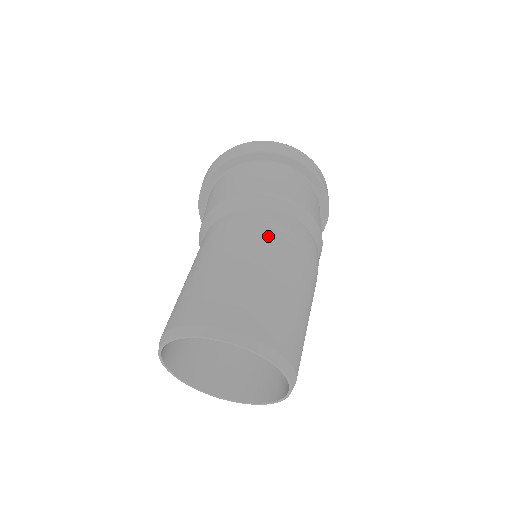
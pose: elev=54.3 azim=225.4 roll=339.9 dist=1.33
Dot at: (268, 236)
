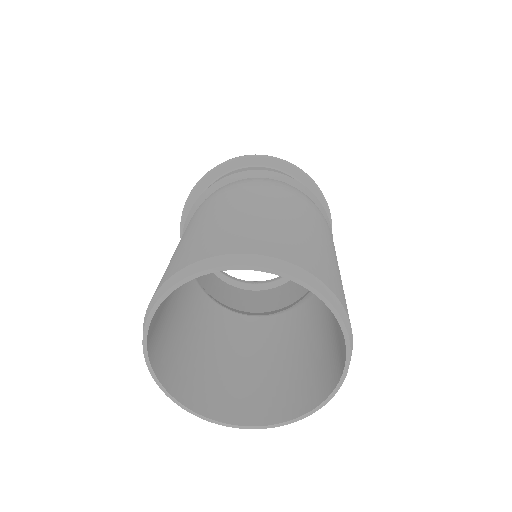
Dot at: (236, 191)
